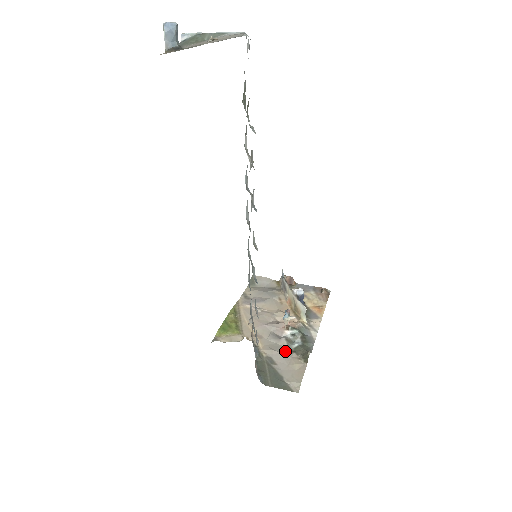
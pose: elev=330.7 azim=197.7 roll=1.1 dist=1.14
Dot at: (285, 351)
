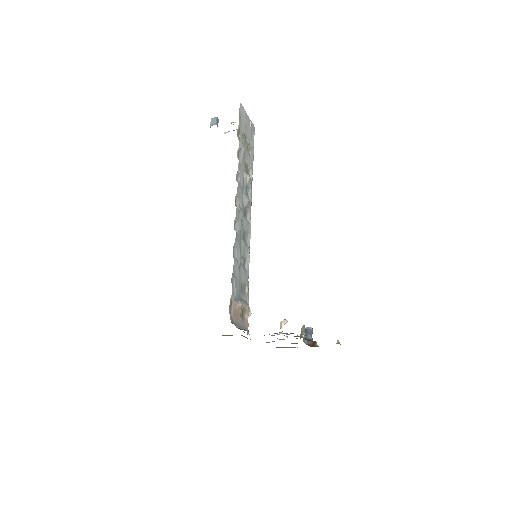
Dot at: occluded
